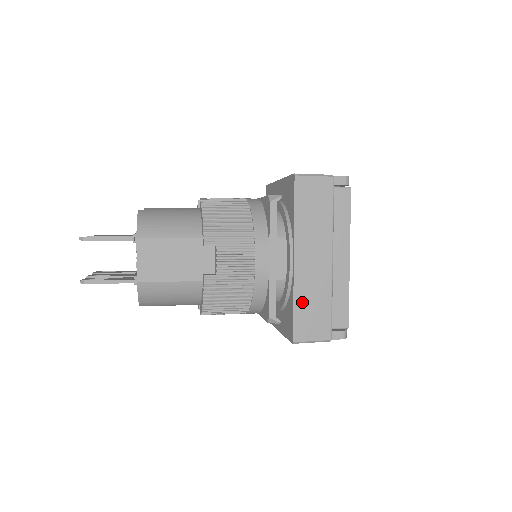
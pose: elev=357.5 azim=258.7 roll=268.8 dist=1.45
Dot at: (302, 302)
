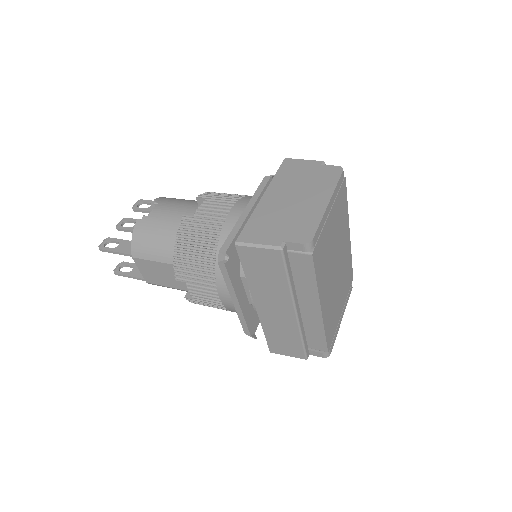
Dot at: (271, 333)
